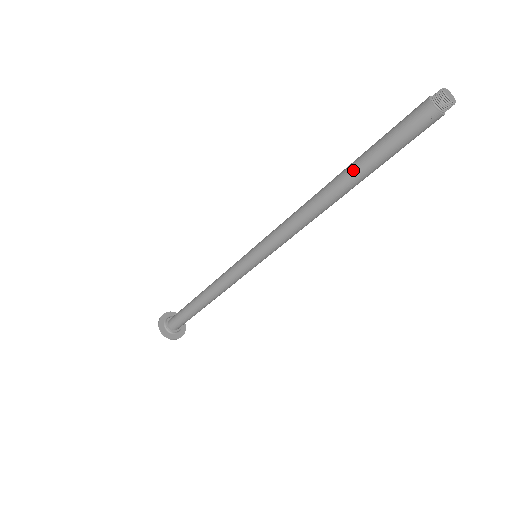
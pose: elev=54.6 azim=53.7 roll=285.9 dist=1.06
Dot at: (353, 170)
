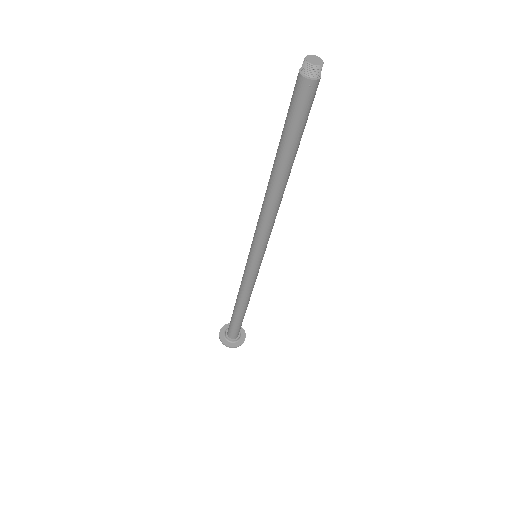
Dot at: (280, 158)
